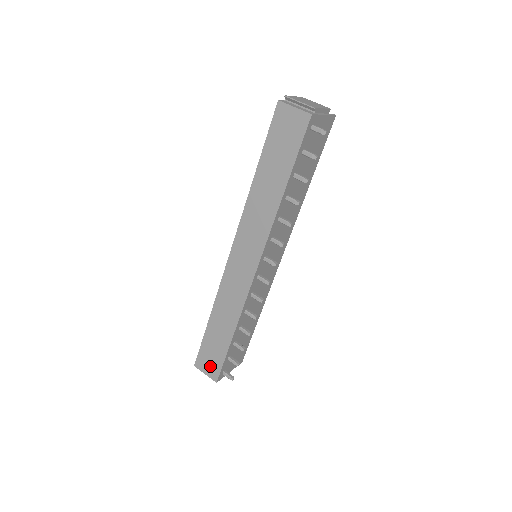
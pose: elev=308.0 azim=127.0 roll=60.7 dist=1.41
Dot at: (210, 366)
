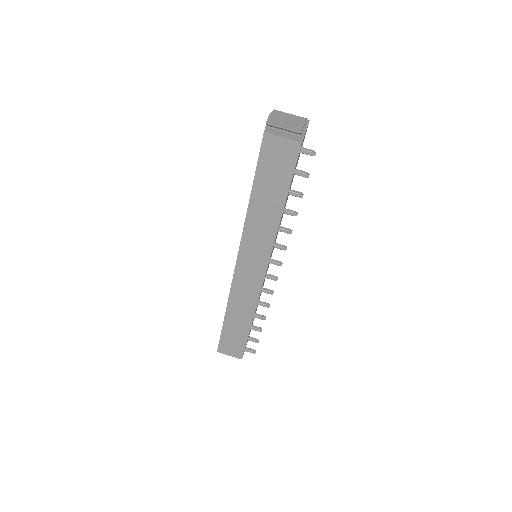
Dot at: (233, 349)
